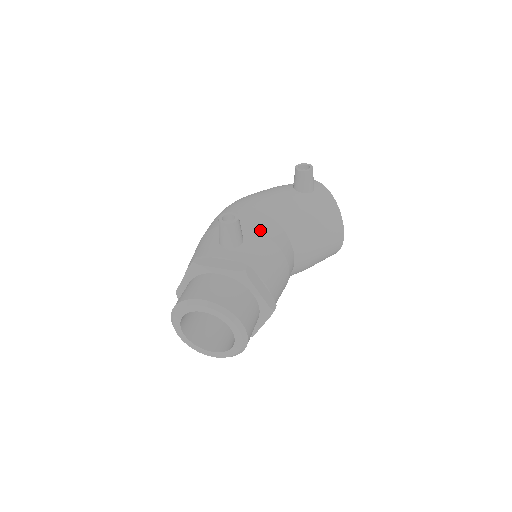
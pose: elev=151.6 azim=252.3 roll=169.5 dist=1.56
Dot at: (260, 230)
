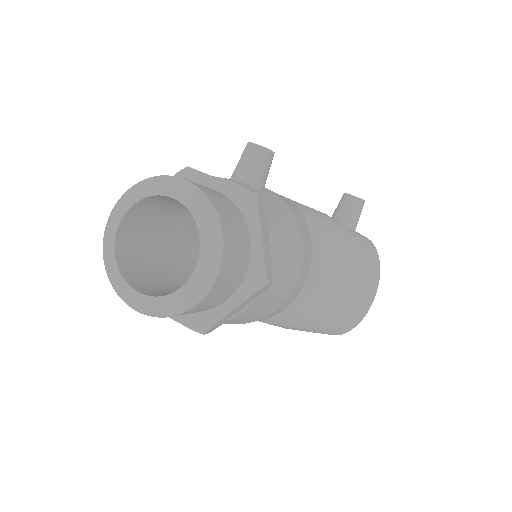
Dot at: (286, 202)
